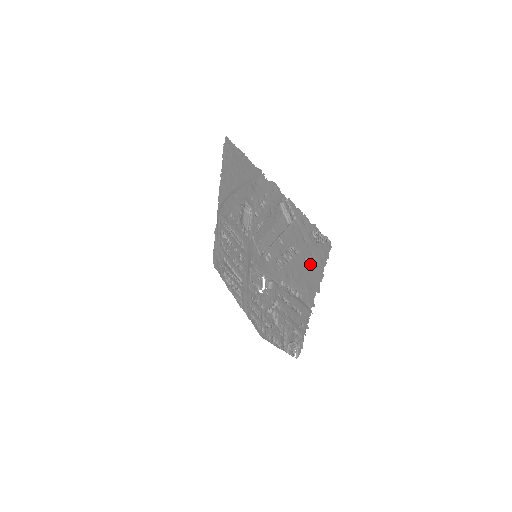
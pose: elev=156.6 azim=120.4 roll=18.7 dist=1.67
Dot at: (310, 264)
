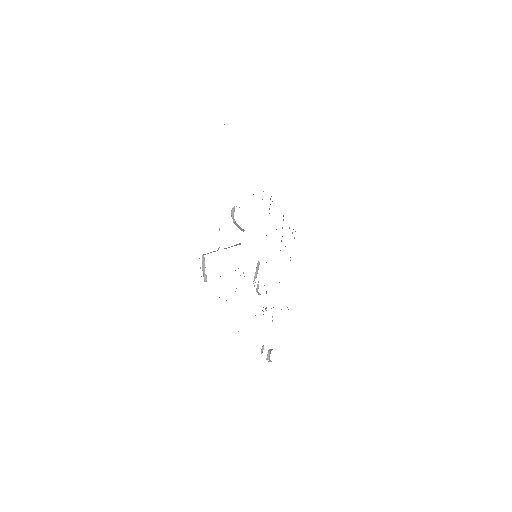
Dot at: occluded
